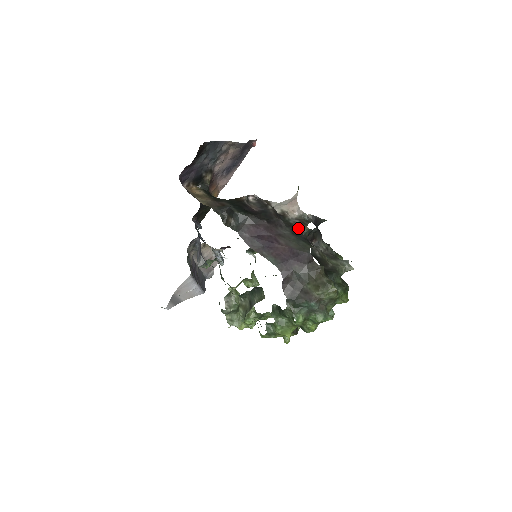
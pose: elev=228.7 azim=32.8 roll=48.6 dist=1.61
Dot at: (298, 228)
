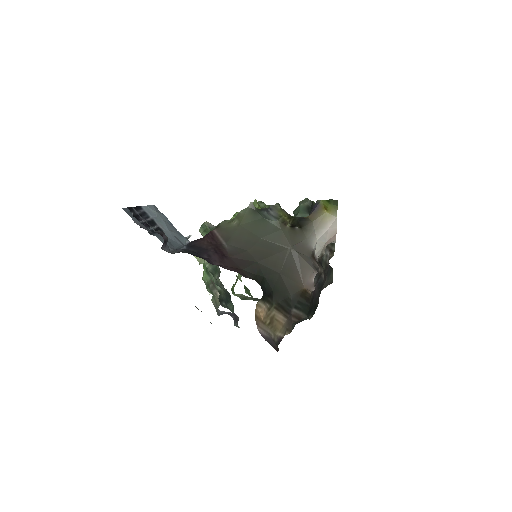
Dot at: (329, 263)
